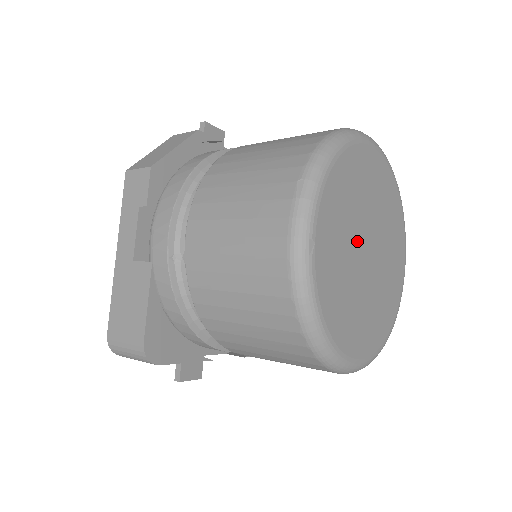
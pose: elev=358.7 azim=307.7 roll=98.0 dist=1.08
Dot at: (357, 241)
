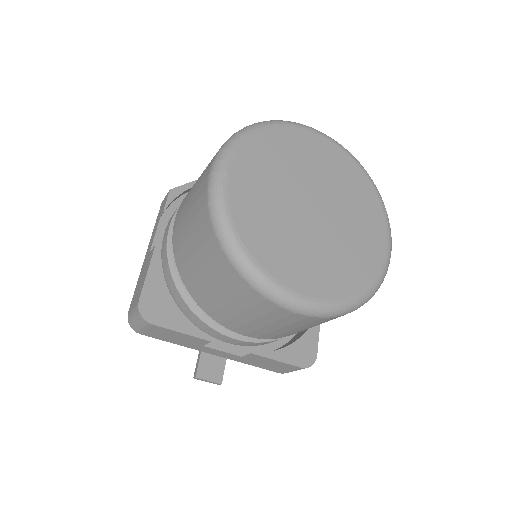
Dot at: (294, 194)
